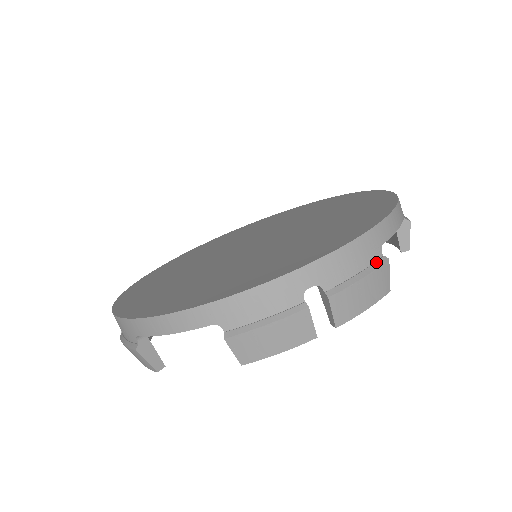
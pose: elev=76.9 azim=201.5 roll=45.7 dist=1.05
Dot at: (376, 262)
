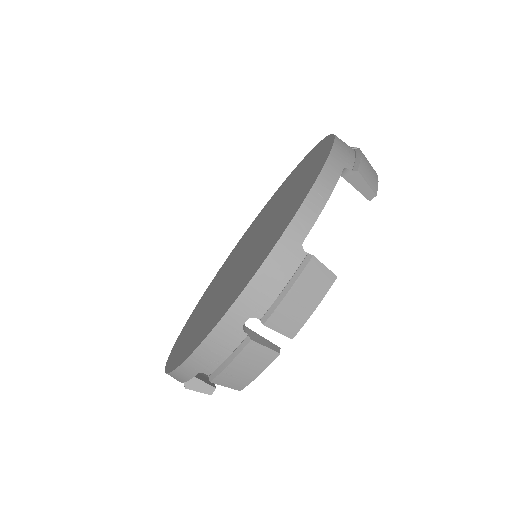
Dot at: (300, 266)
